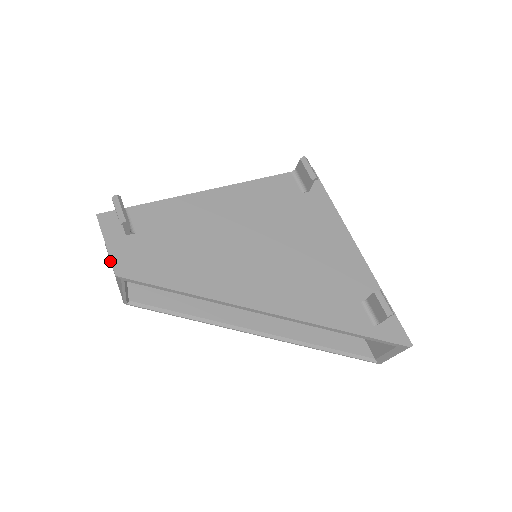
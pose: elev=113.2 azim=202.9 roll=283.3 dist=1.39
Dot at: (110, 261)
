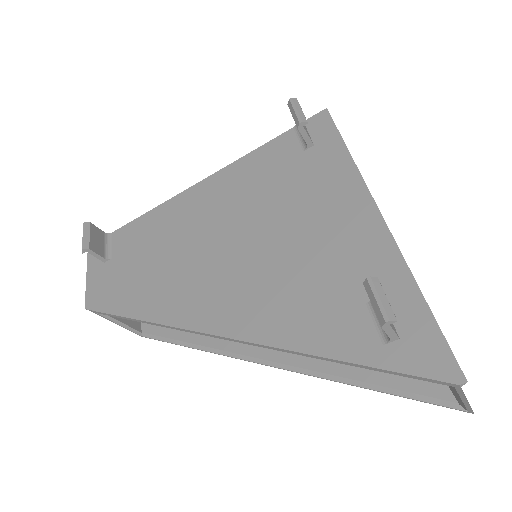
Dot at: occluded
